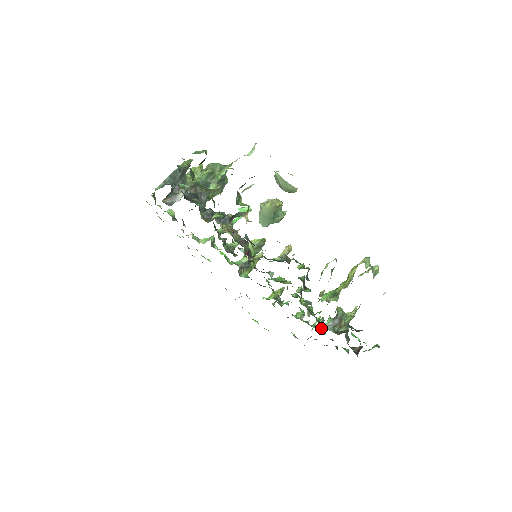
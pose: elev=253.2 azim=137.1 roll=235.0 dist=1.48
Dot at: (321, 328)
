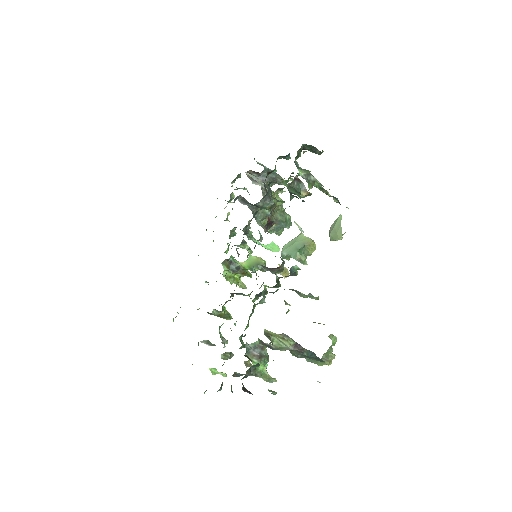
Dot at: occluded
